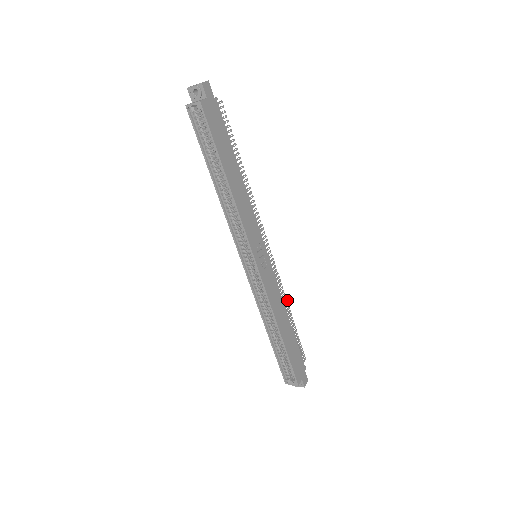
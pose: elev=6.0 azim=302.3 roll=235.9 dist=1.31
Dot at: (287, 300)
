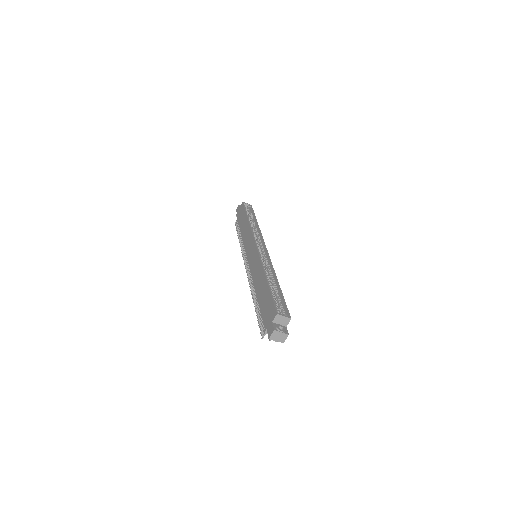
Dot at: occluded
